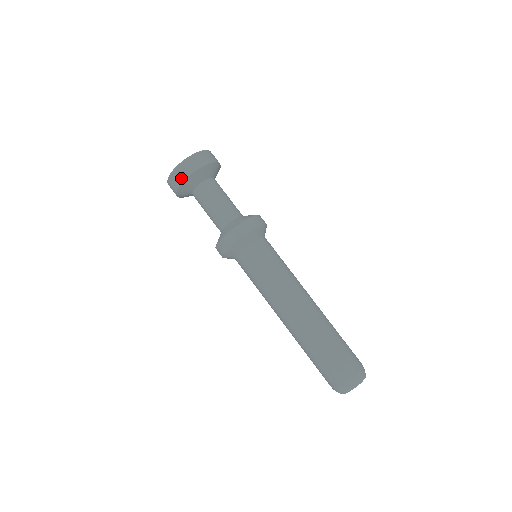
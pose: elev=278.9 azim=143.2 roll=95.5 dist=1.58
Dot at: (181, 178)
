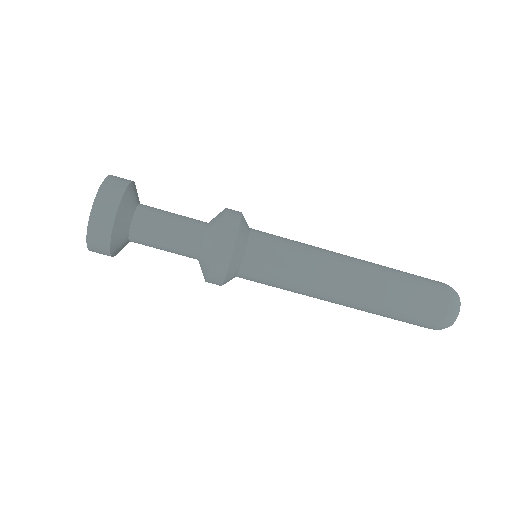
Dot at: (104, 238)
